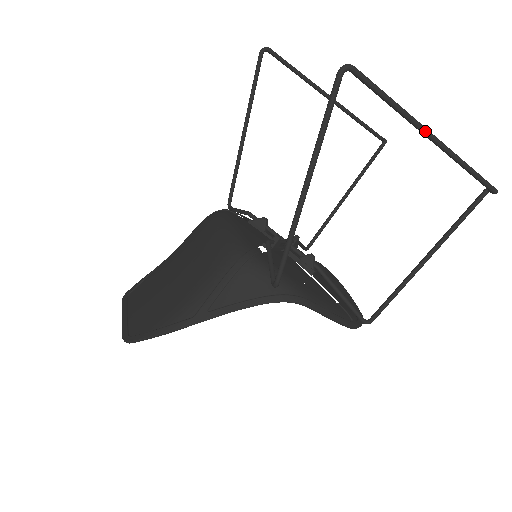
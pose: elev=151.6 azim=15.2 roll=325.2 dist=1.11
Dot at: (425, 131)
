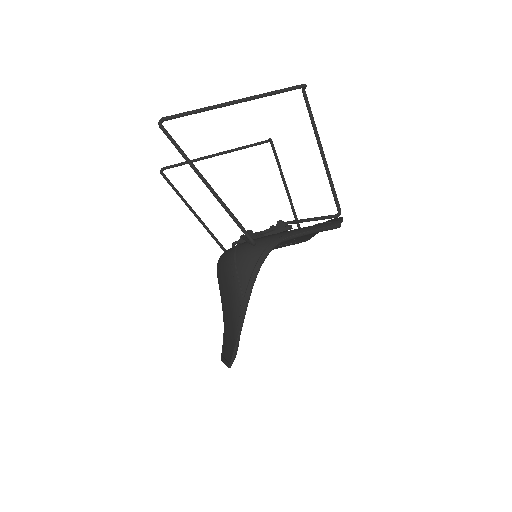
Dot at: (228, 103)
